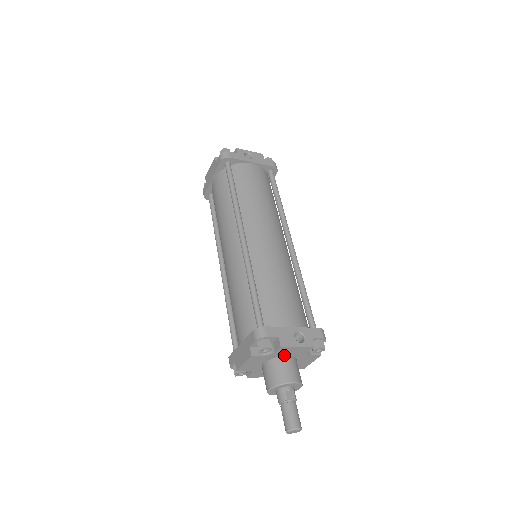
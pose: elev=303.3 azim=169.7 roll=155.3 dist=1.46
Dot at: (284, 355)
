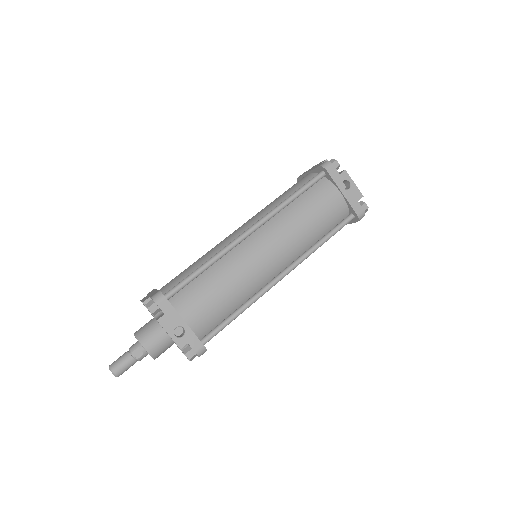
Dot at: occluded
